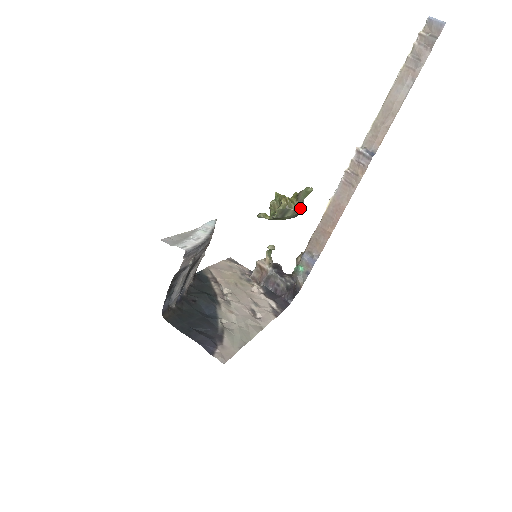
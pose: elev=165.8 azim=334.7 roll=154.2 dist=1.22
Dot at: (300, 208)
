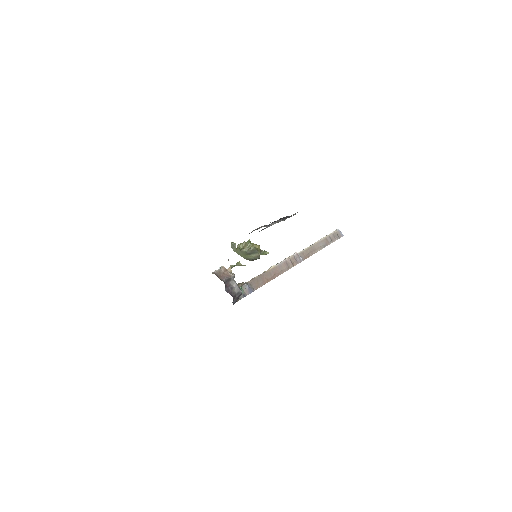
Dot at: occluded
